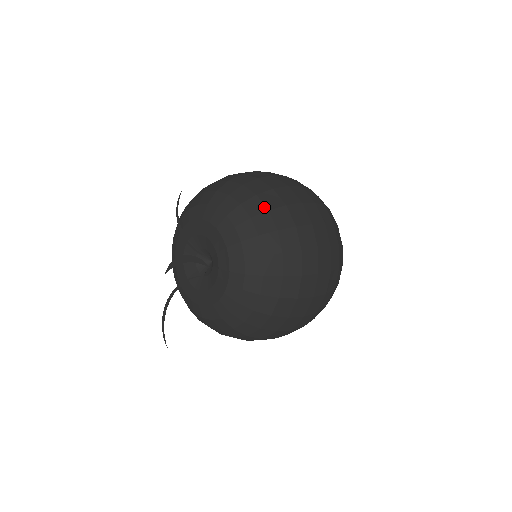
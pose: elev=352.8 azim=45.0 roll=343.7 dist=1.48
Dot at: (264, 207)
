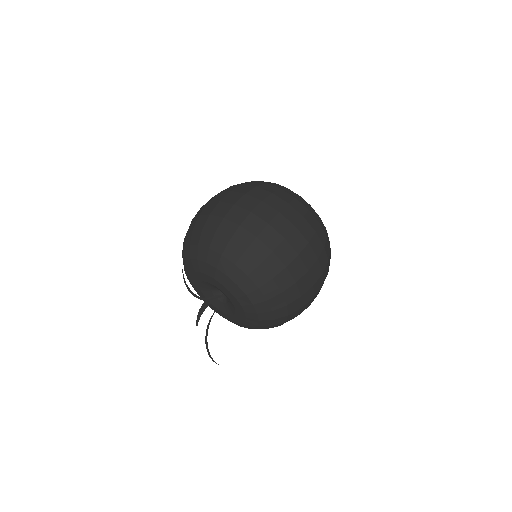
Dot at: (255, 262)
